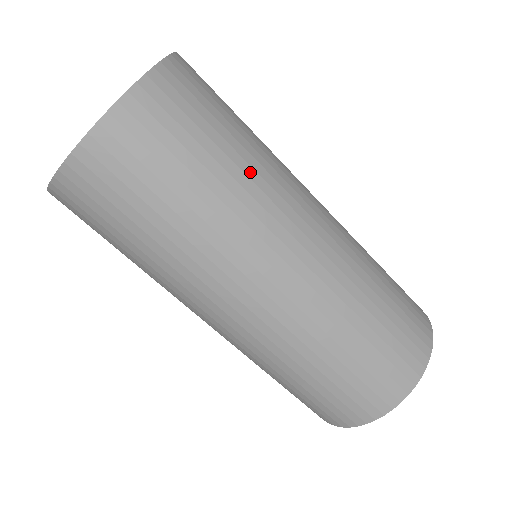
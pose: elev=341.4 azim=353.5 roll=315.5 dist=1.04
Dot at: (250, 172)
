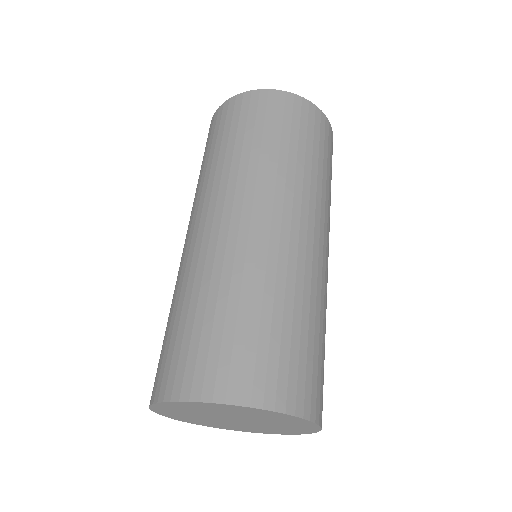
Dot at: (264, 159)
